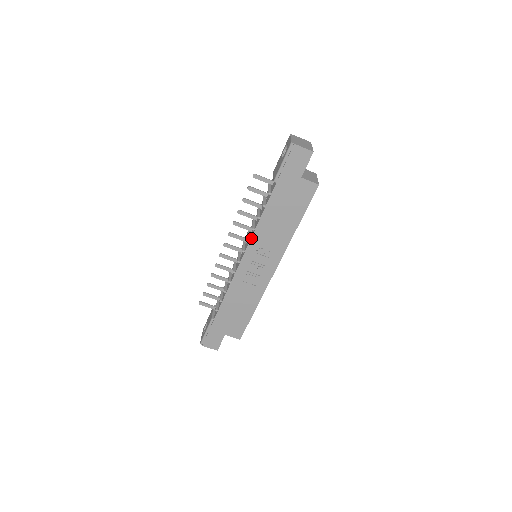
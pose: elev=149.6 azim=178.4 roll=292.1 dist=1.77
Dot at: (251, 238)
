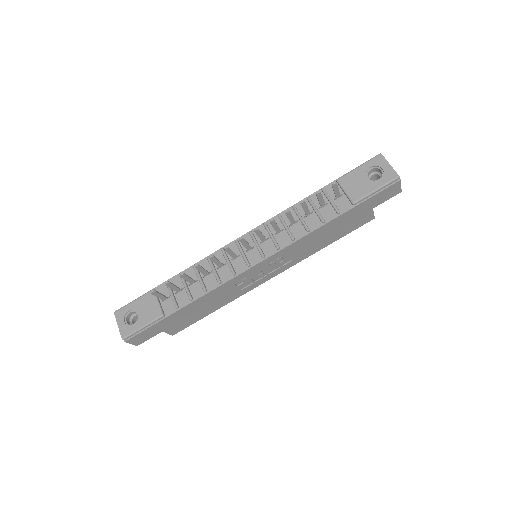
Dot at: (285, 247)
